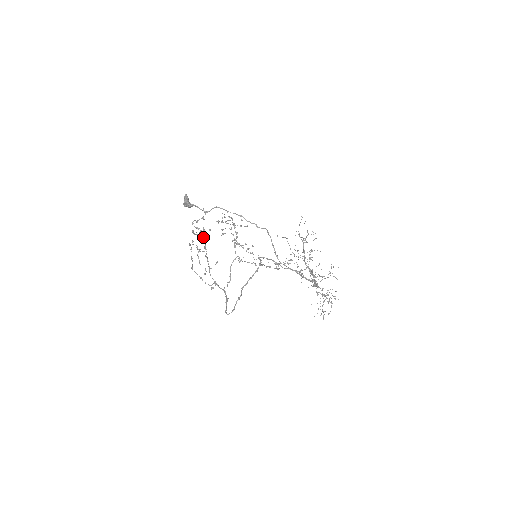
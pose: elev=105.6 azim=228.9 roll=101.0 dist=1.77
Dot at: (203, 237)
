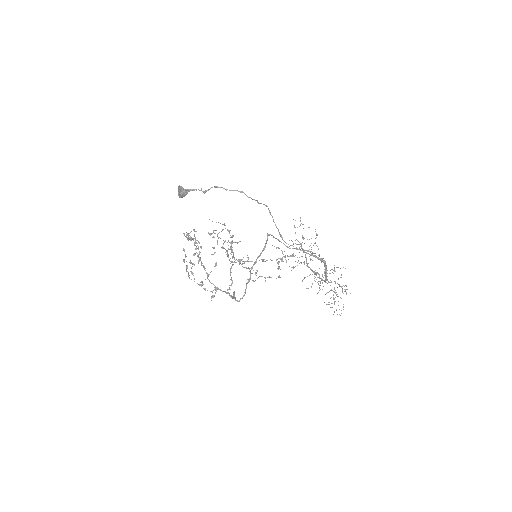
Dot at: occluded
